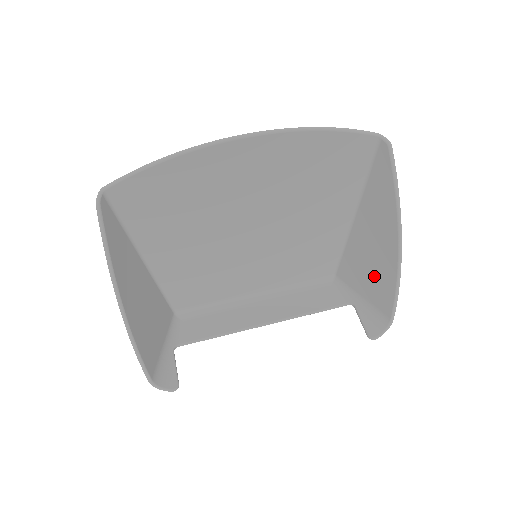
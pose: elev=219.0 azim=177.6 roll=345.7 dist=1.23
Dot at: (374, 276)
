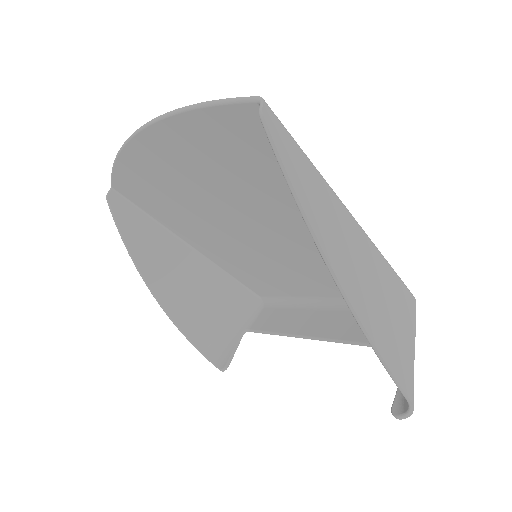
Dot at: occluded
